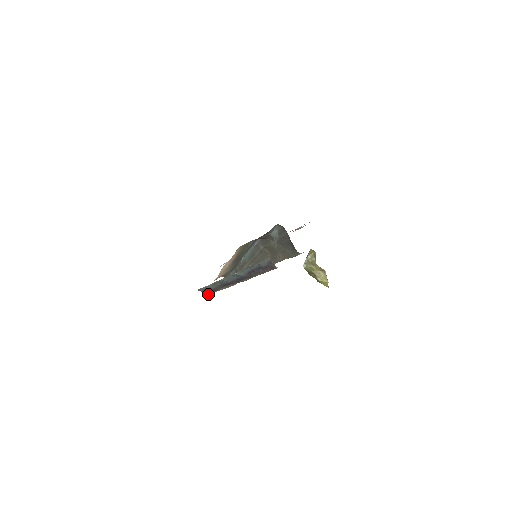
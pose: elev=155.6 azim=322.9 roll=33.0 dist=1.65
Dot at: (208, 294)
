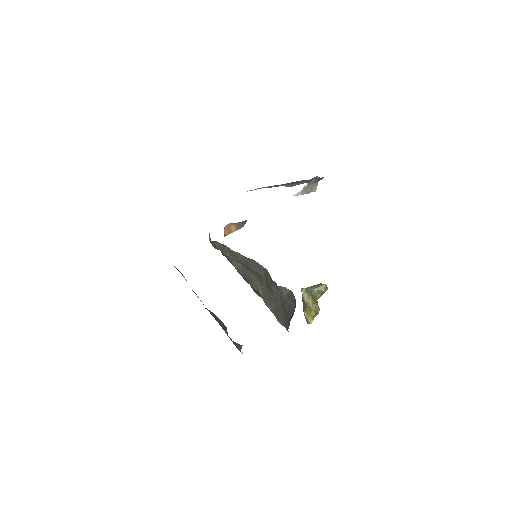
Dot at: occluded
